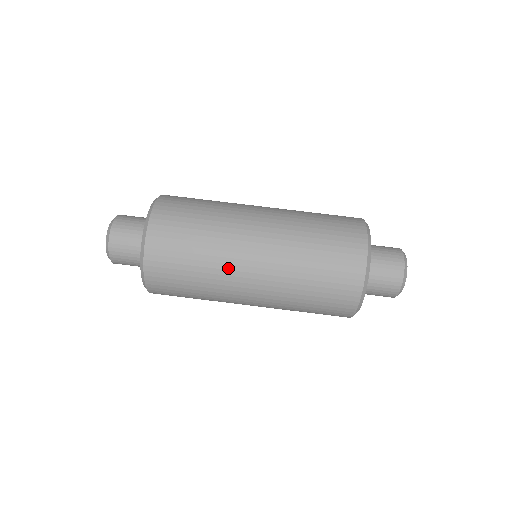
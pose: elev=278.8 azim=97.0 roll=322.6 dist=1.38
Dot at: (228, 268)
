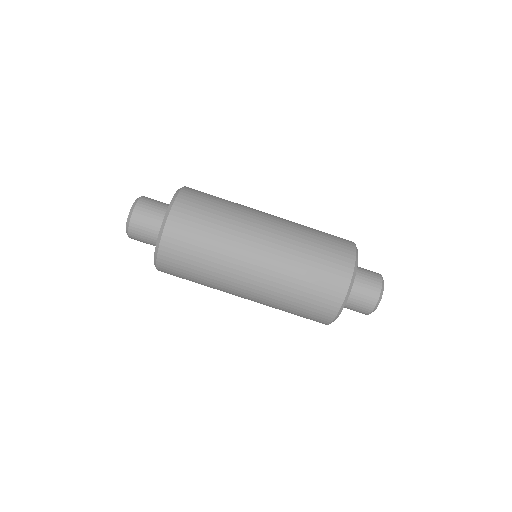
Dot at: (238, 246)
